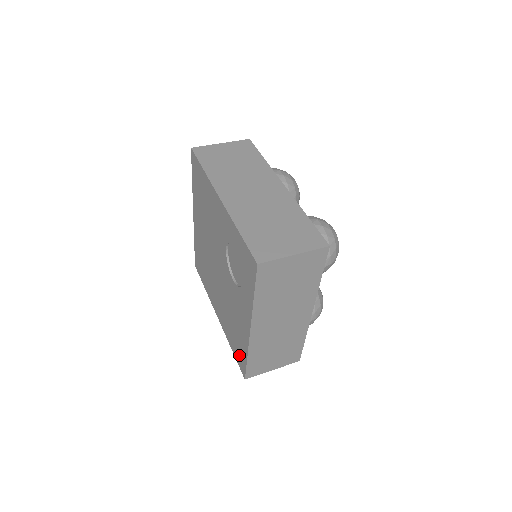
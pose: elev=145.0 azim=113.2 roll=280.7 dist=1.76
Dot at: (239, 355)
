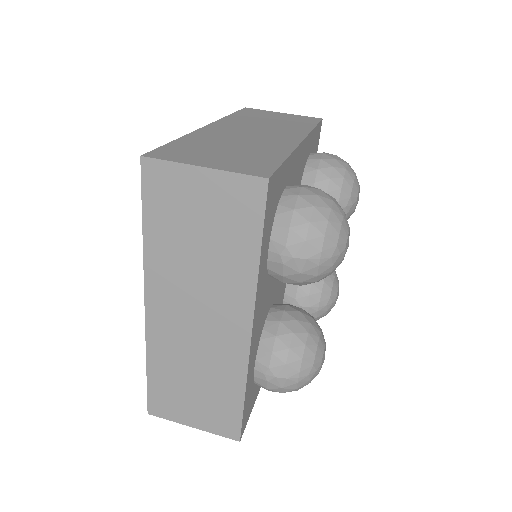
Dot at: occluded
